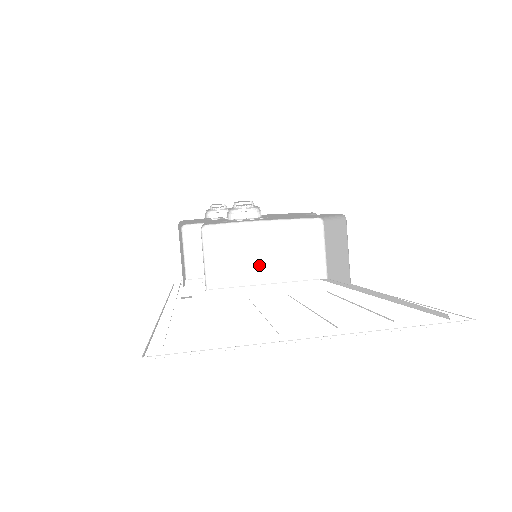
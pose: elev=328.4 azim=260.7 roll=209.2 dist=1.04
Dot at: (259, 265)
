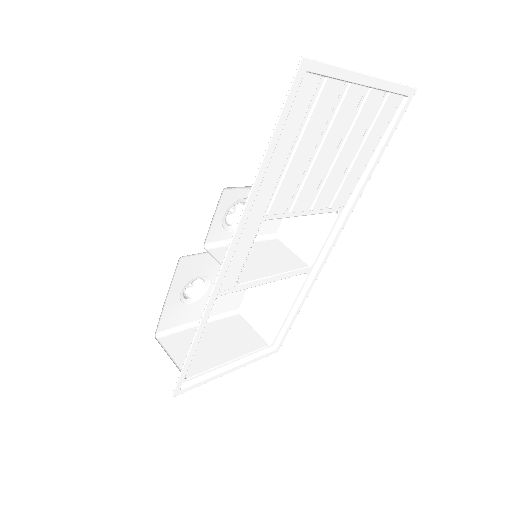
Dot at: (262, 264)
